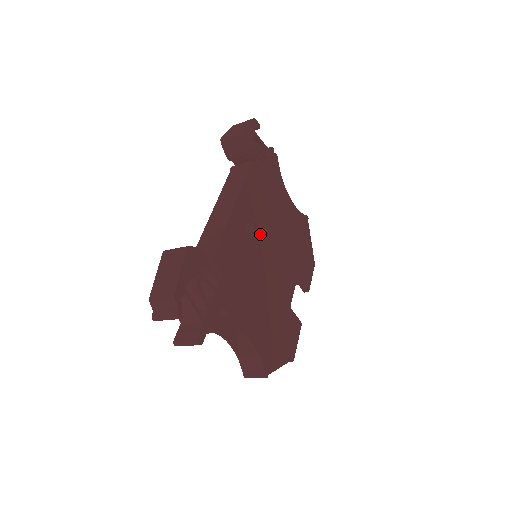
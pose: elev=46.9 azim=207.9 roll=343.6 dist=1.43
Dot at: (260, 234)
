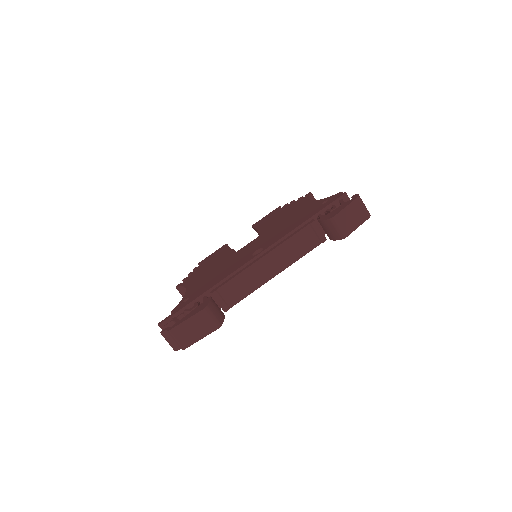
Dot at: occluded
